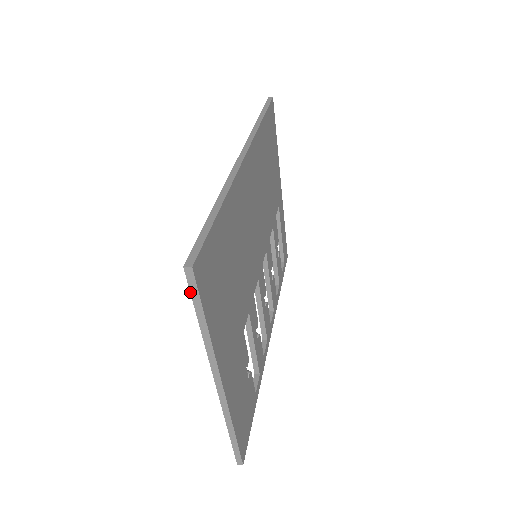
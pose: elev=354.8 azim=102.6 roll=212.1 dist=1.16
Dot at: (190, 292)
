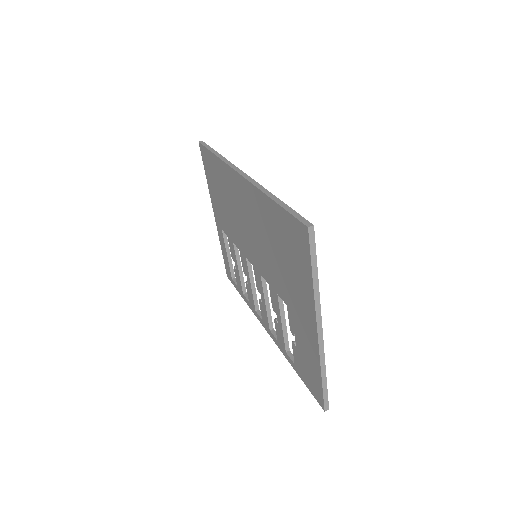
Dot at: (310, 248)
